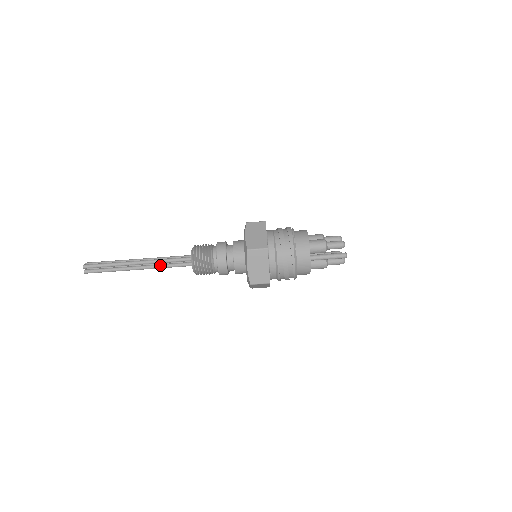
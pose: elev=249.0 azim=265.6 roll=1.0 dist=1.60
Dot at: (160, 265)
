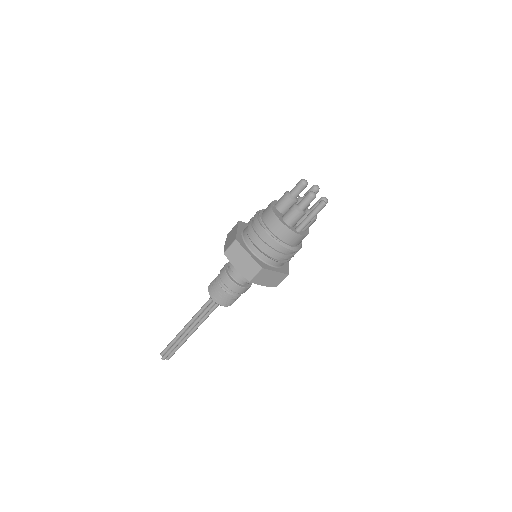
Dot at: (203, 319)
